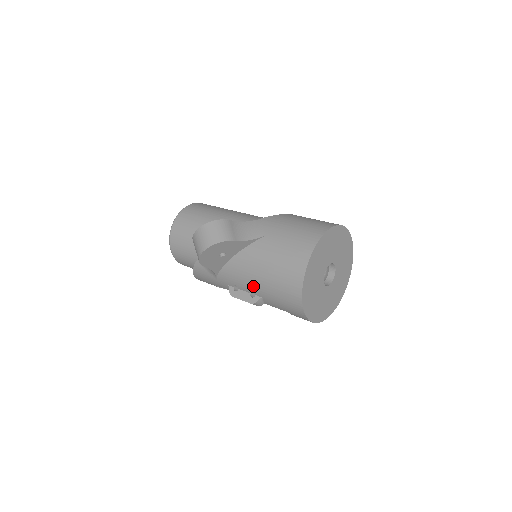
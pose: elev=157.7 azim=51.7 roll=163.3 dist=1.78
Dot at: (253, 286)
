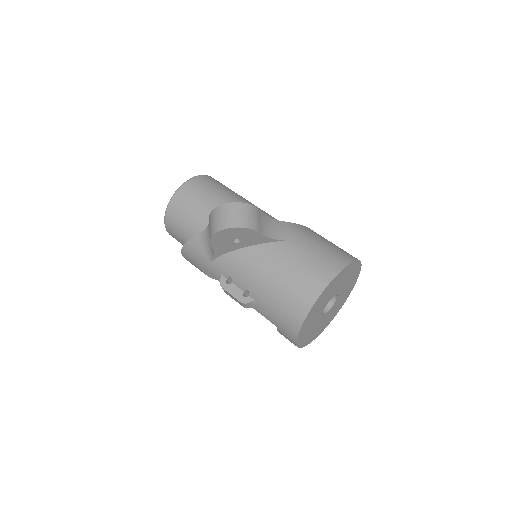
Dot at: (253, 286)
